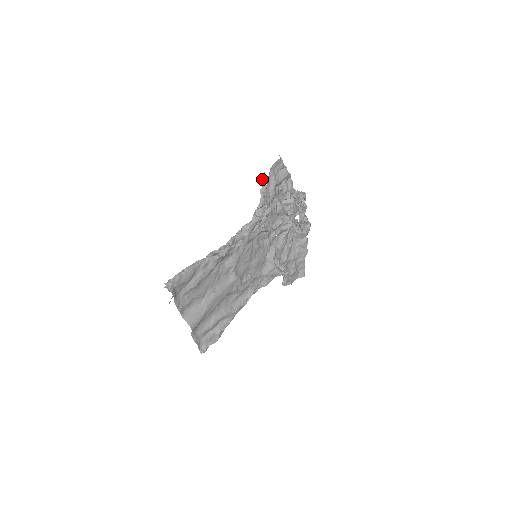
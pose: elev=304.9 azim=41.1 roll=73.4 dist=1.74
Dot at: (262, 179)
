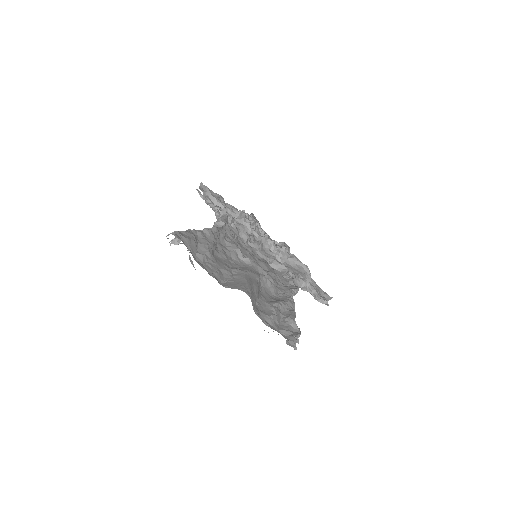
Dot at: (199, 194)
